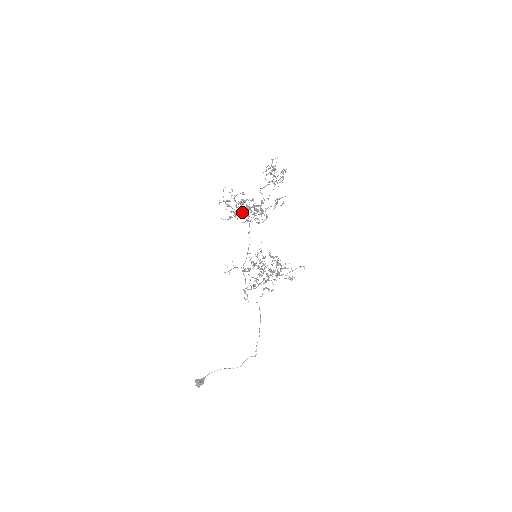
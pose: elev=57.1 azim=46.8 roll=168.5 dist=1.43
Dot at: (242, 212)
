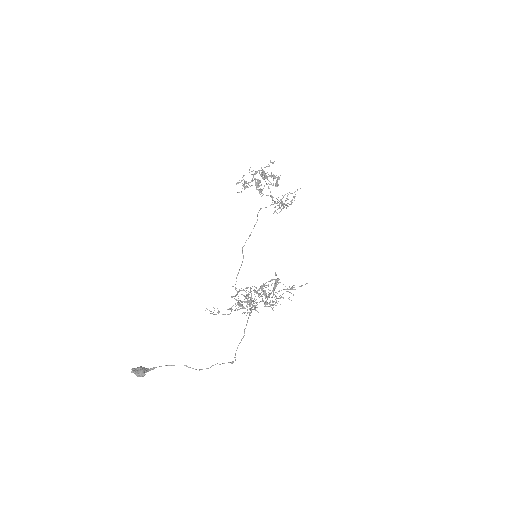
Dot at: occluded
